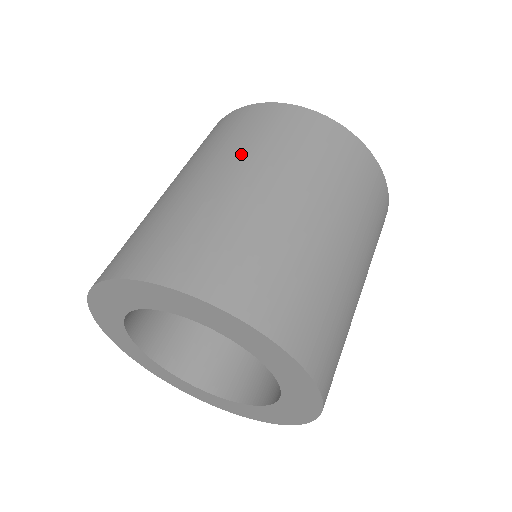
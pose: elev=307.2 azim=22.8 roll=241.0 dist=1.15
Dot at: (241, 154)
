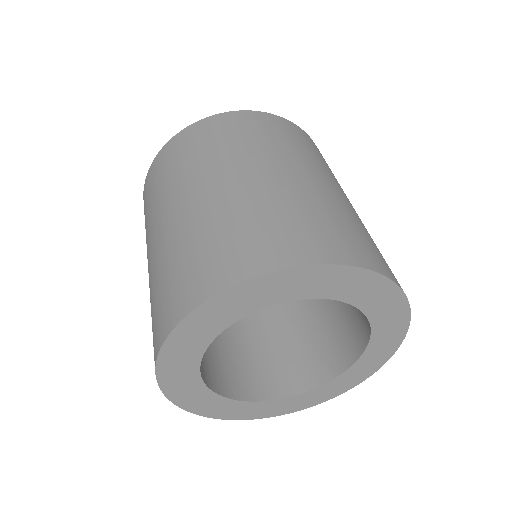
Dot at: (328, 172)
